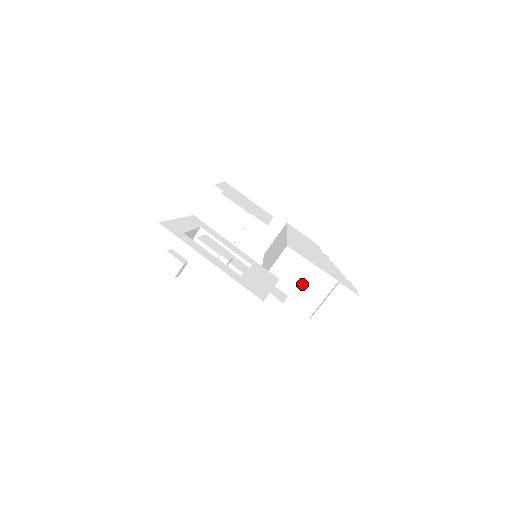
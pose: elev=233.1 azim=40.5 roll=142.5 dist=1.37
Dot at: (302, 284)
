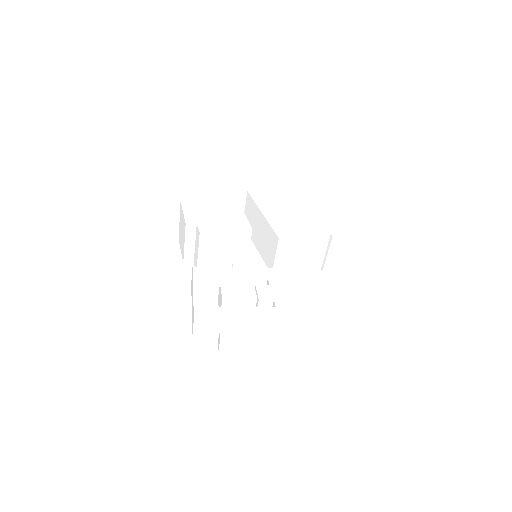
Dot at: (304, 254)
